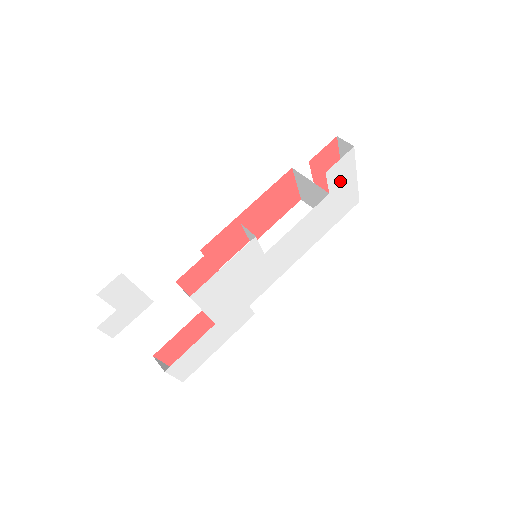
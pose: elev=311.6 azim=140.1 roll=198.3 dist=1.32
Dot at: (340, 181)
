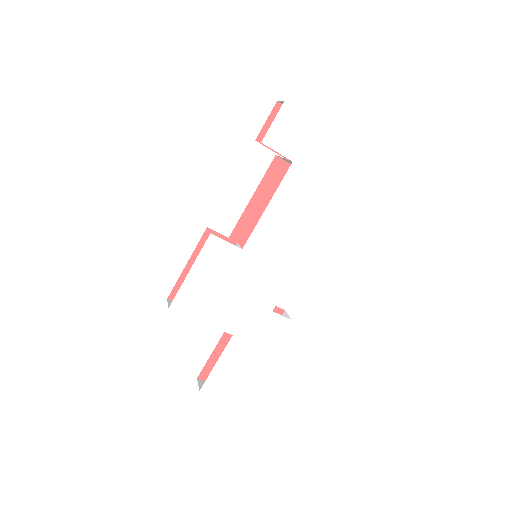
Dot at: (299, 143)
